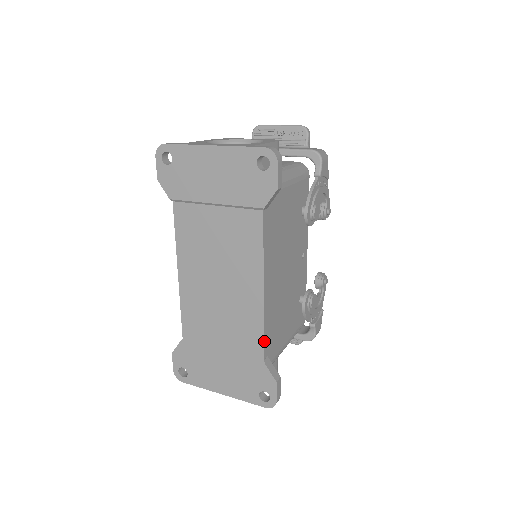
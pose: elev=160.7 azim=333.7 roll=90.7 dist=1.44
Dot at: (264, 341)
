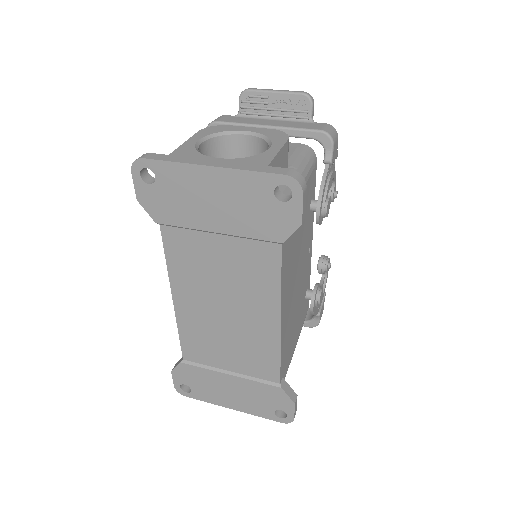
Dot at: (280, 367)
